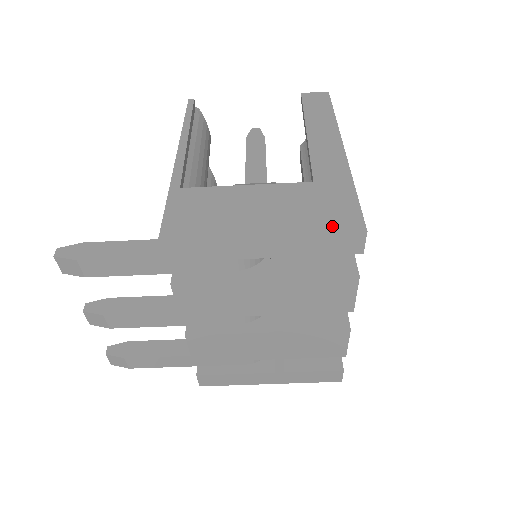
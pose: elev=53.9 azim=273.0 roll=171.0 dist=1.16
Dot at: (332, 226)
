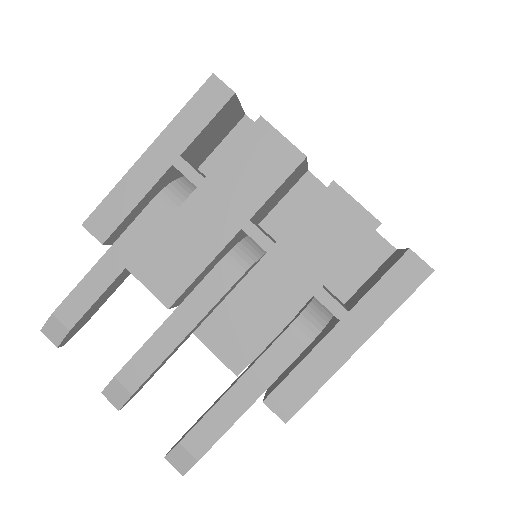
Dot at: (193, 101)
